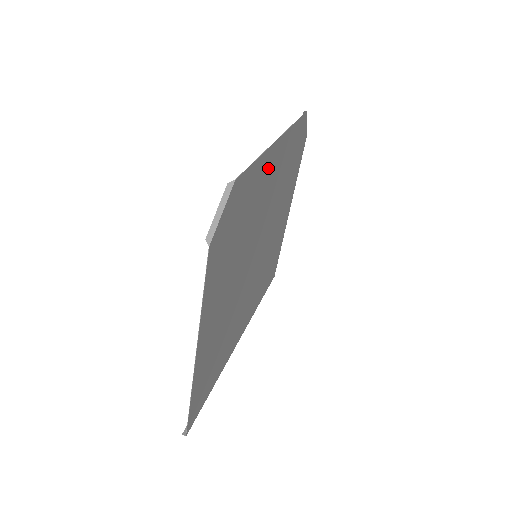
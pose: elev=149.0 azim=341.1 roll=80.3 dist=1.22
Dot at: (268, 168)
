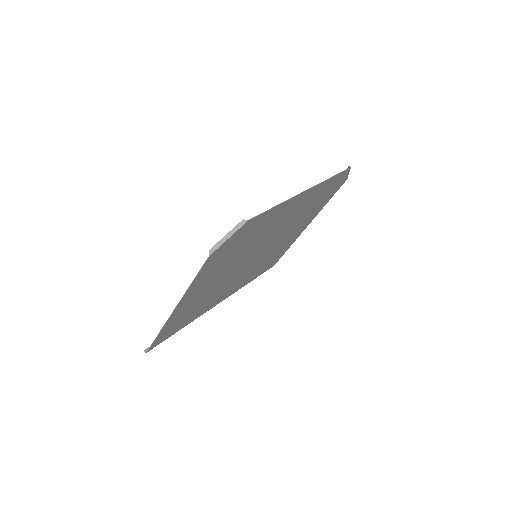
Dot at: (288, 207)
